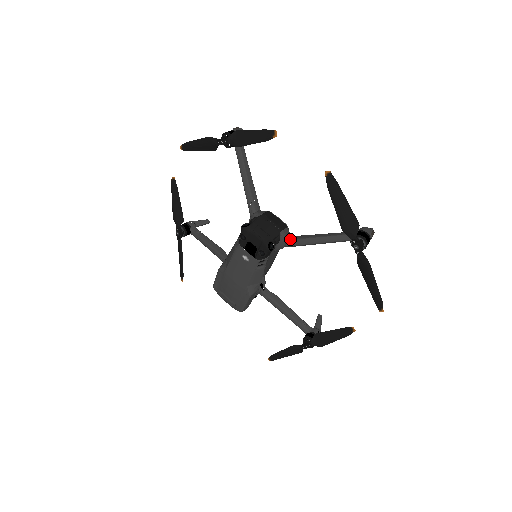
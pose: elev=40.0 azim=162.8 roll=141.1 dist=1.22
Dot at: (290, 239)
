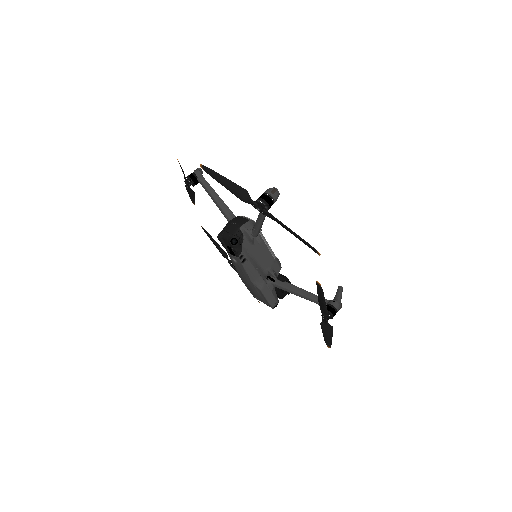
Dot at: (252, 229)
